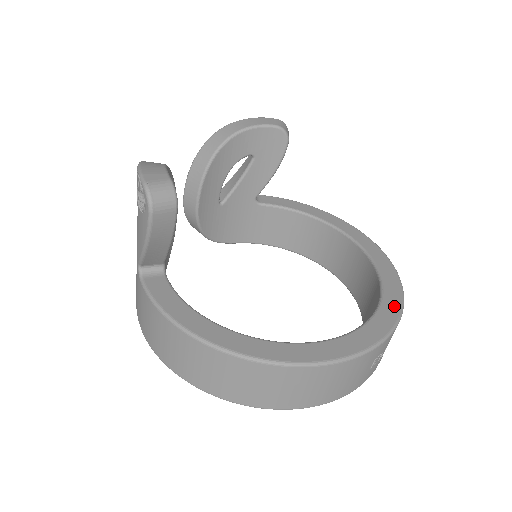
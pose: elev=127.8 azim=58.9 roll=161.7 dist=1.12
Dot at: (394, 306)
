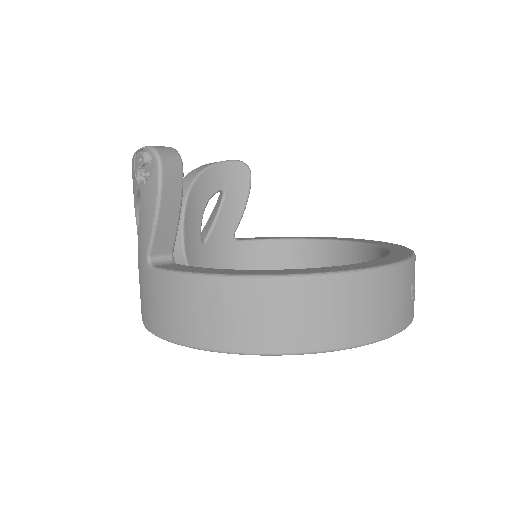
Dot at: (403, 249)
